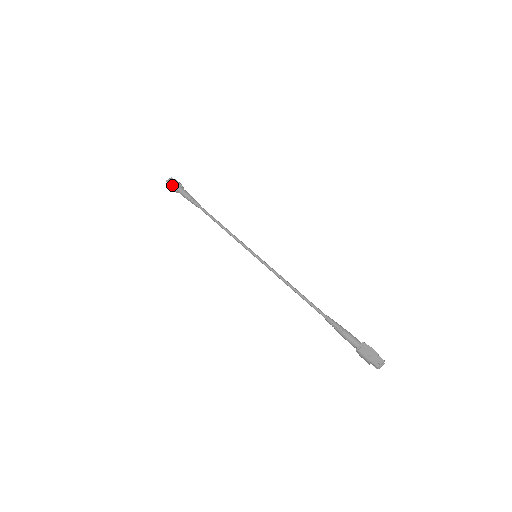
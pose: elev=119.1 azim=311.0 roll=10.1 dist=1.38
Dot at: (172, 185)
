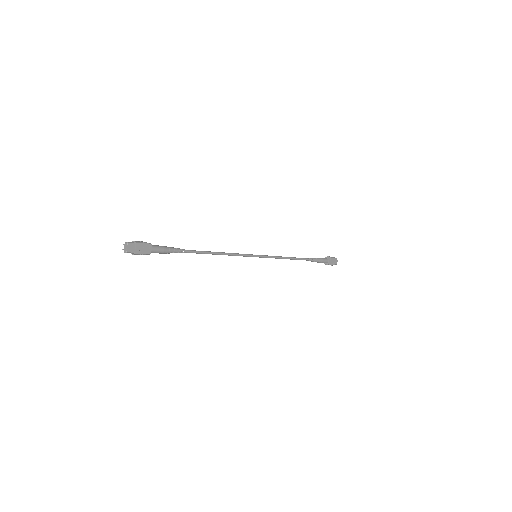
Dot at: (141, 253)
